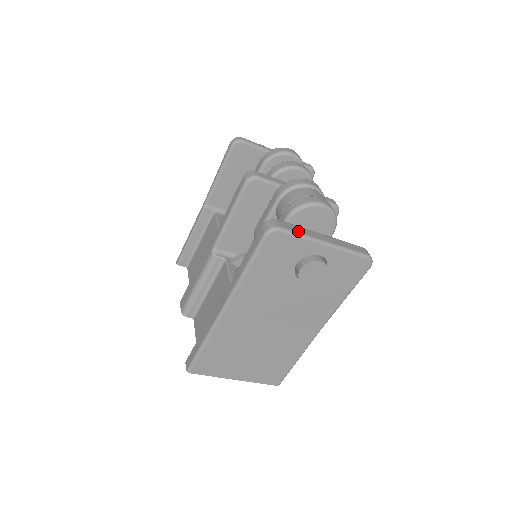
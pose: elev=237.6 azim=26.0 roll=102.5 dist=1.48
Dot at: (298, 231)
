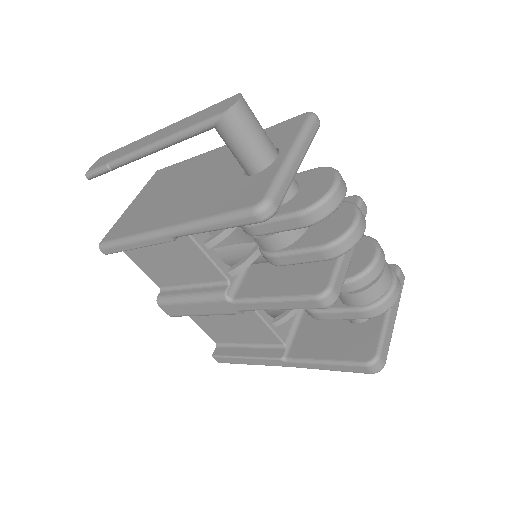
Dot at: (389, 344)
